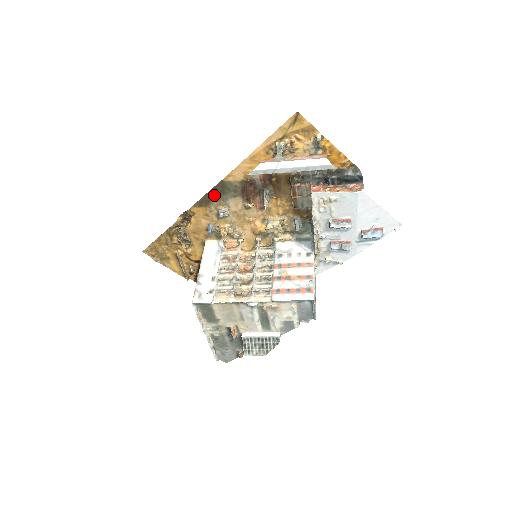
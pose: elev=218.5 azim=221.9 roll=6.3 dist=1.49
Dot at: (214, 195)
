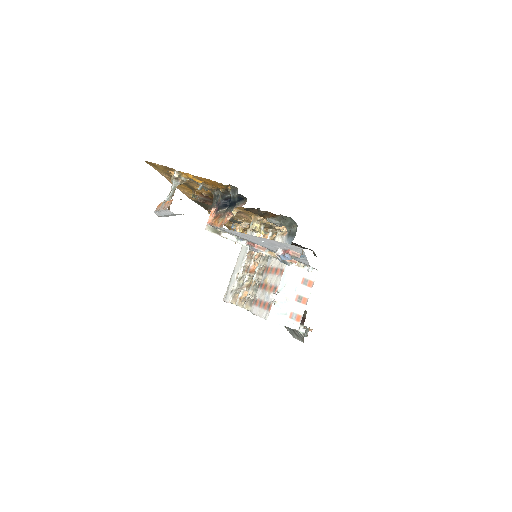
Dot at: (205, 206)
